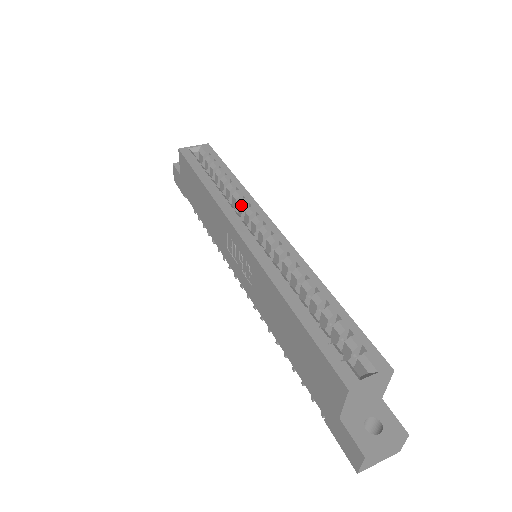
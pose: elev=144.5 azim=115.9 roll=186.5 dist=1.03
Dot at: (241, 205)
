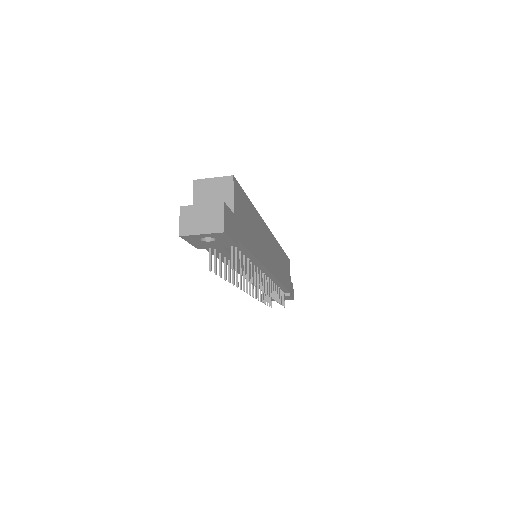
Dot at: occluded
